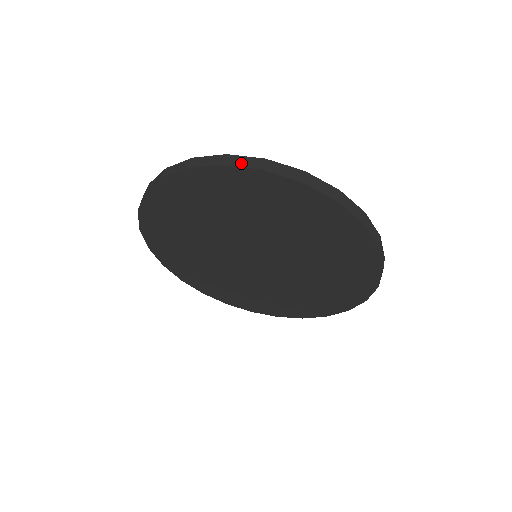
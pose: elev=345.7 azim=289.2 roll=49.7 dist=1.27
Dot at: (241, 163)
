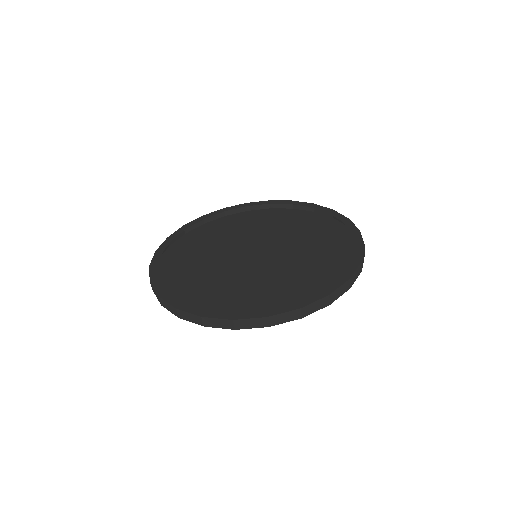
Dot at: (315, 309)
